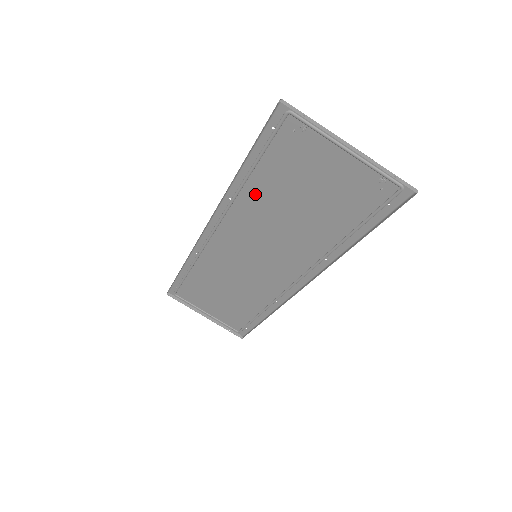
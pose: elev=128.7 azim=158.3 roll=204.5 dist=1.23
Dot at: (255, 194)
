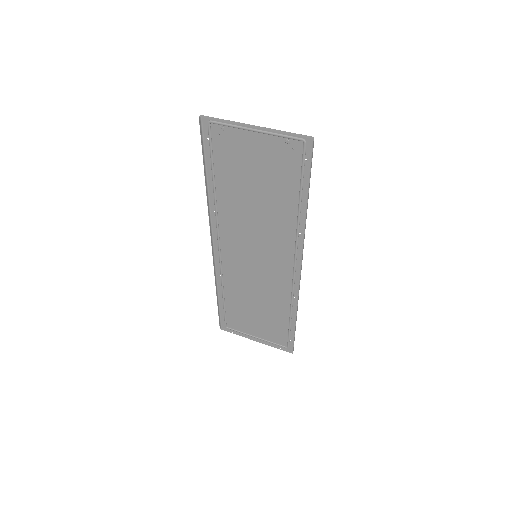
Dot at: (226, 198)
